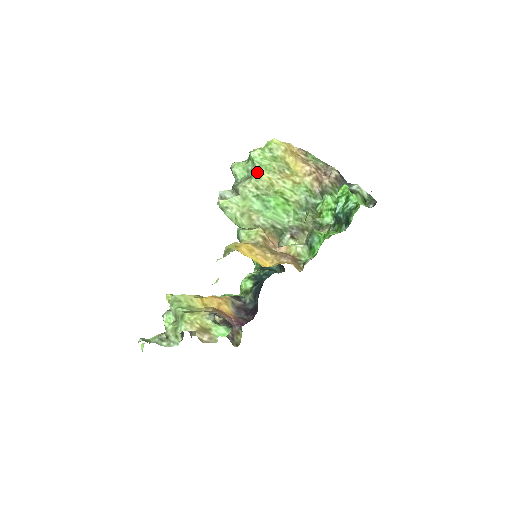
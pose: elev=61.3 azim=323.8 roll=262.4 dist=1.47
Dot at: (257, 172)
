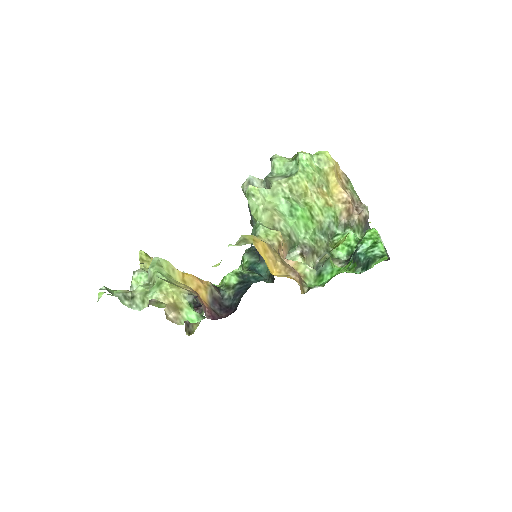
Dot at: (298, 175)
